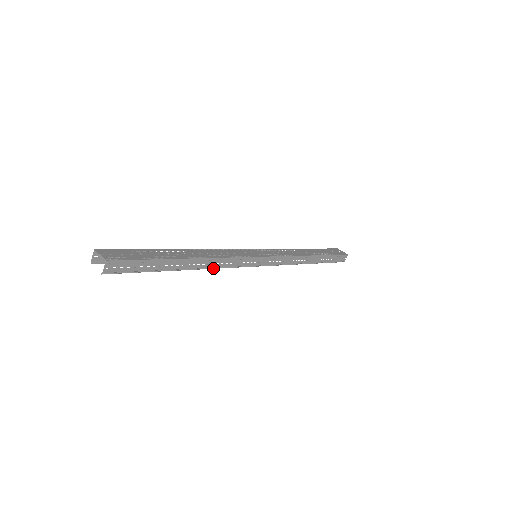
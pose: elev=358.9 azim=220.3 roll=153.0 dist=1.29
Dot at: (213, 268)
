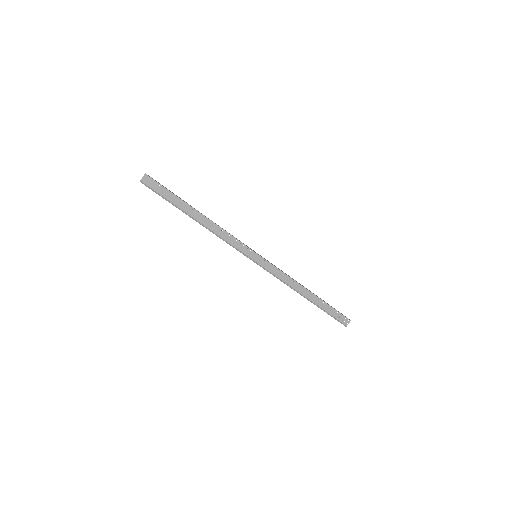
Dot at: (215, 234)
